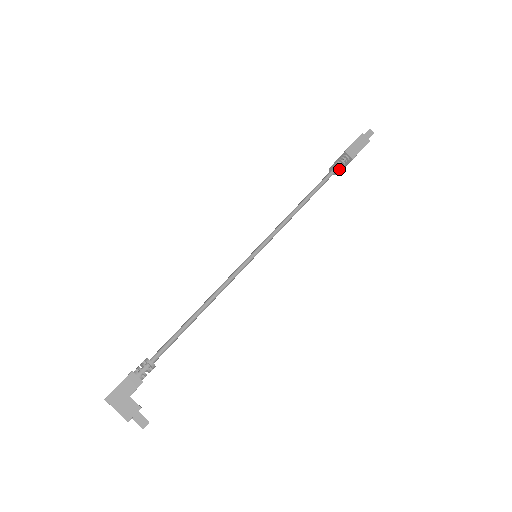
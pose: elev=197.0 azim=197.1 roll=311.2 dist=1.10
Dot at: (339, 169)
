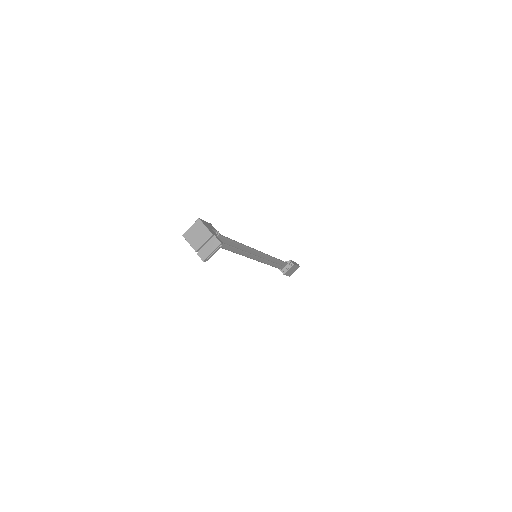
Dot at: (287, 265)
